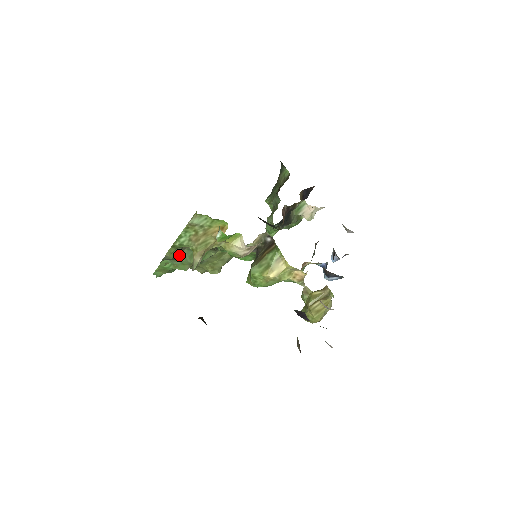
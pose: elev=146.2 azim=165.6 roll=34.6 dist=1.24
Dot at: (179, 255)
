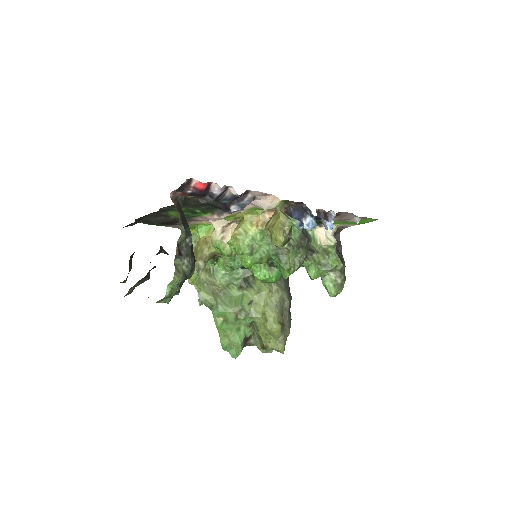
Dot at: (218, 301)
